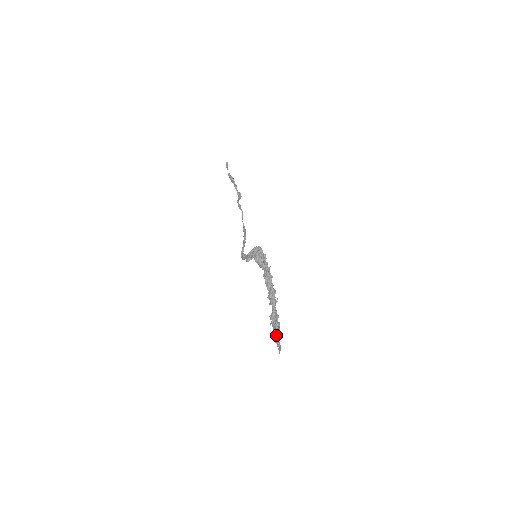
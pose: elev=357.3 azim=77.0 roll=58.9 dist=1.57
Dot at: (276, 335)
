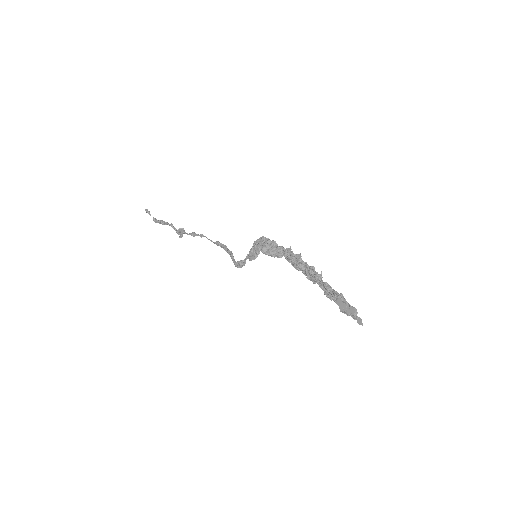
Dot at: (348, 306)
